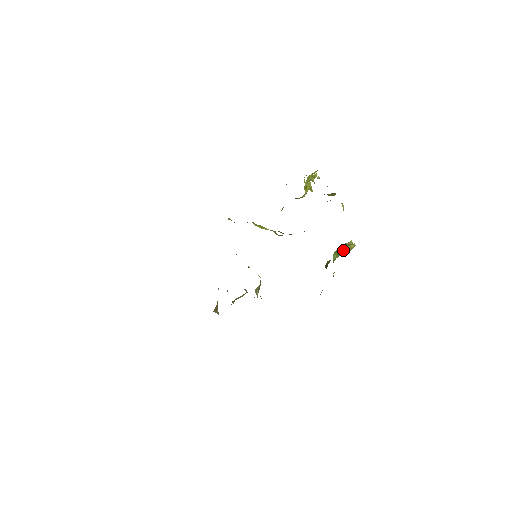
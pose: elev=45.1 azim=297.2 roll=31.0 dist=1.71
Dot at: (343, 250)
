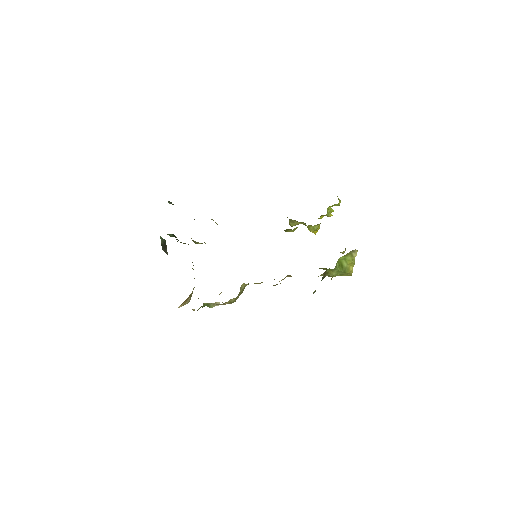
Dot at: (344, 265)
